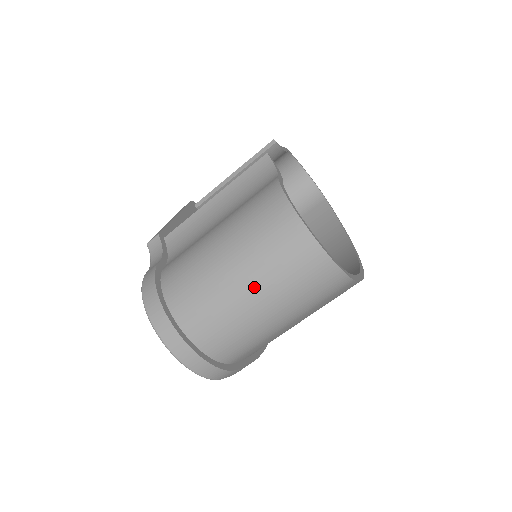
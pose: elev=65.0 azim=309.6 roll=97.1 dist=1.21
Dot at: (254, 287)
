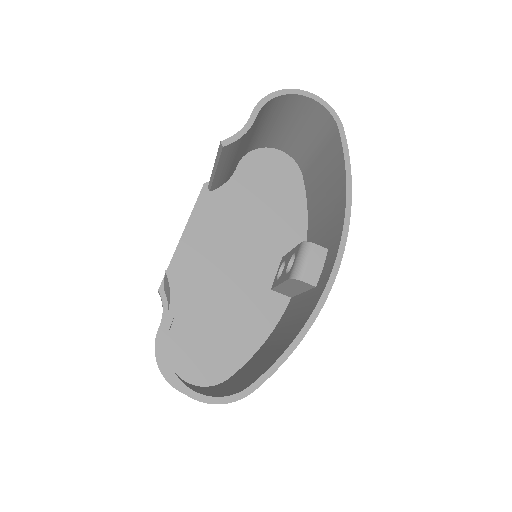
Dot at: occluded
